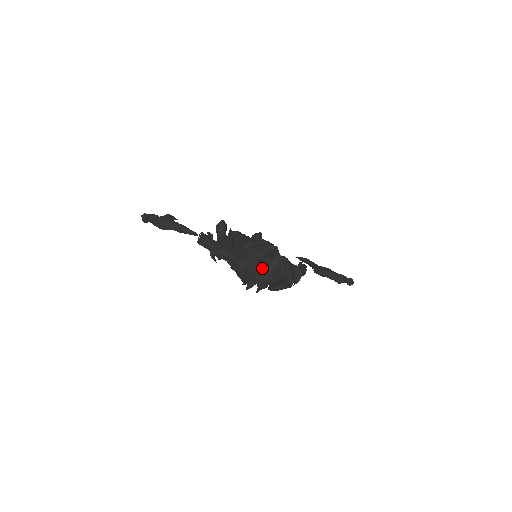
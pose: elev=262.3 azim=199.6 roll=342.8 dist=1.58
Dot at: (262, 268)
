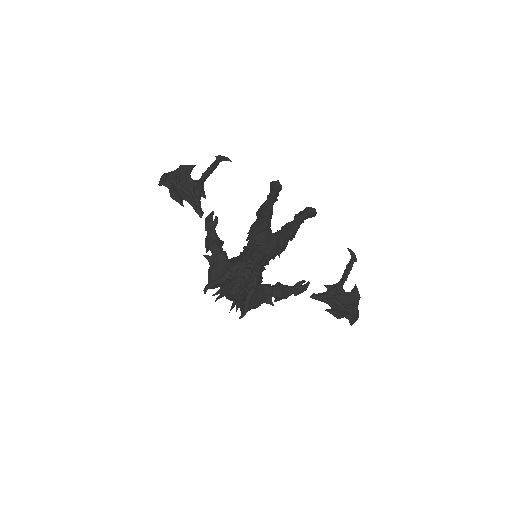
Dot at: occluded
